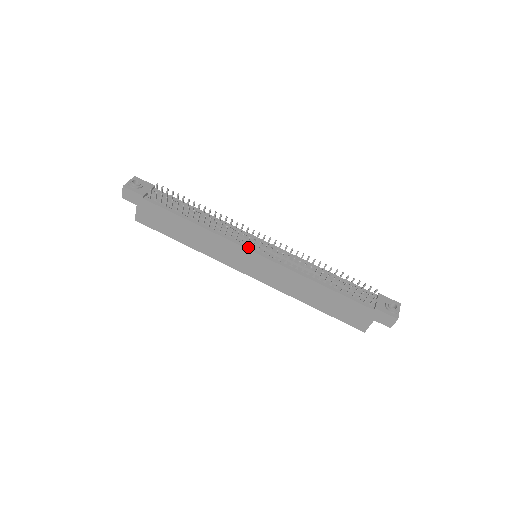
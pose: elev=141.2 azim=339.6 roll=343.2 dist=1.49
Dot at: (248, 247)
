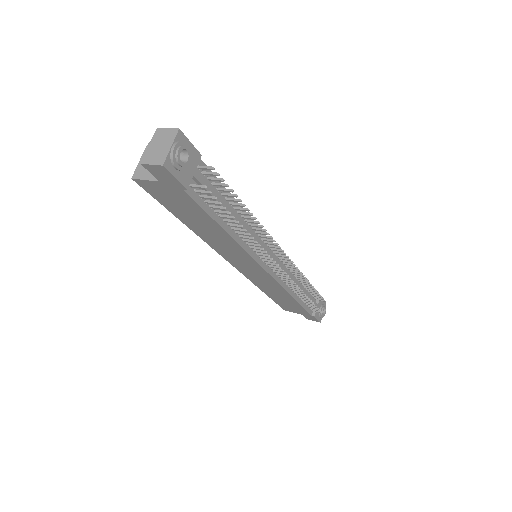
Dot at: (263, 264)
